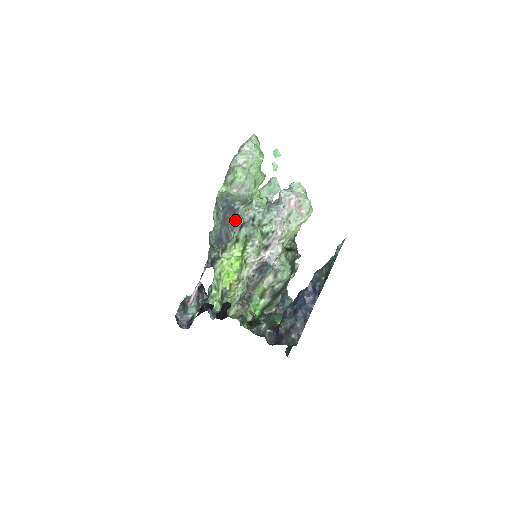
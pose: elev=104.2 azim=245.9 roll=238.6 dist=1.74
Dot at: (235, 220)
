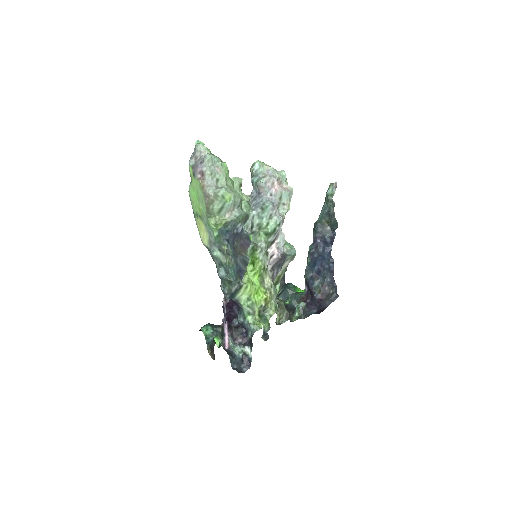
Dot at: (245, 242)
